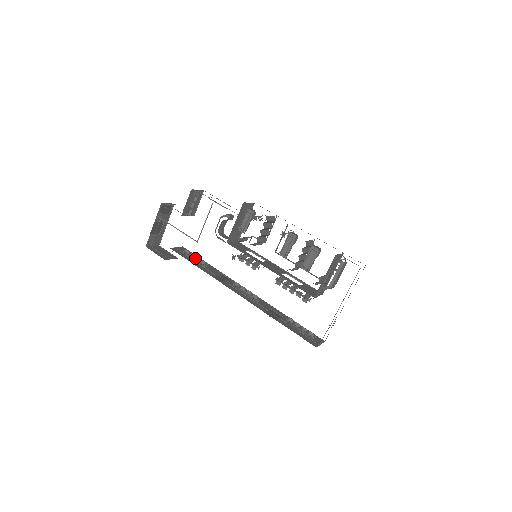
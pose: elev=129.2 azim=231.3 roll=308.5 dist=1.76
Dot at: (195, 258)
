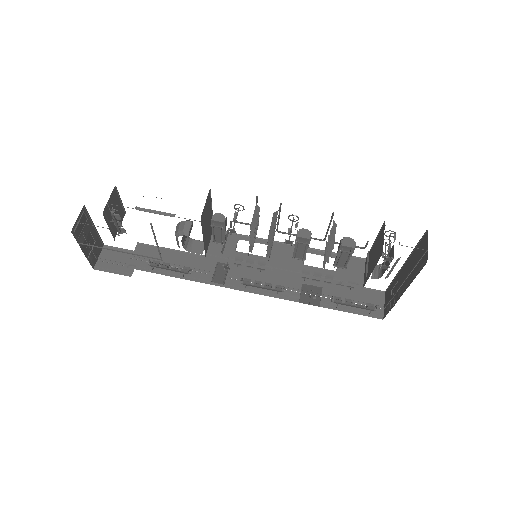
Dot at: occluded
